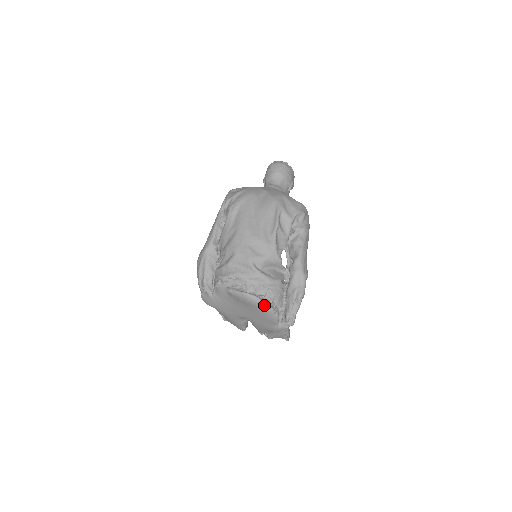
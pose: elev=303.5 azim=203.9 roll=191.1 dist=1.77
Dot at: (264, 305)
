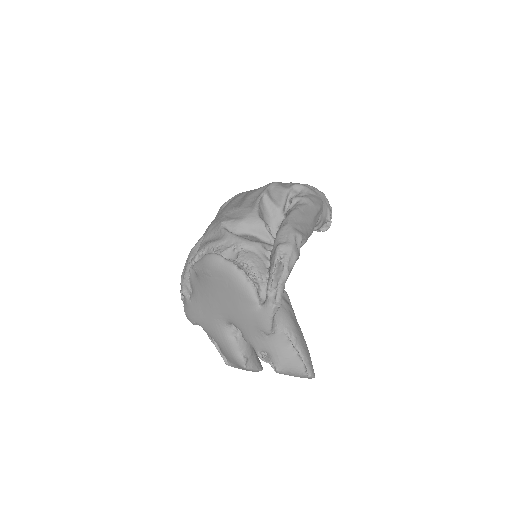
Dot at: (227, 264)
